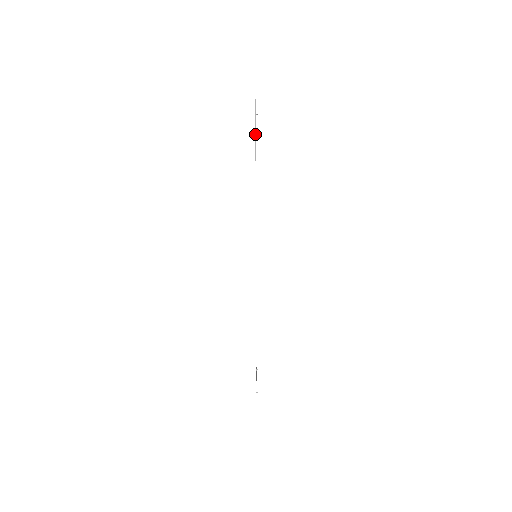
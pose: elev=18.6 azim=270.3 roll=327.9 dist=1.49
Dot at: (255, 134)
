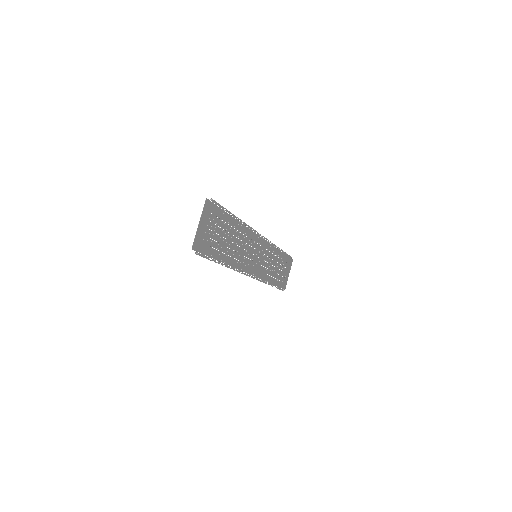
Dot at: (206, 258)
